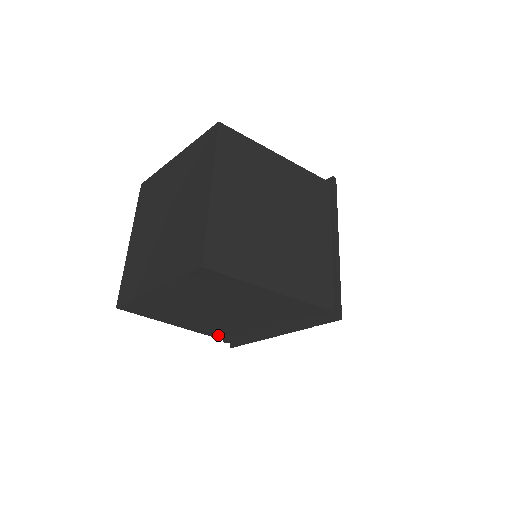
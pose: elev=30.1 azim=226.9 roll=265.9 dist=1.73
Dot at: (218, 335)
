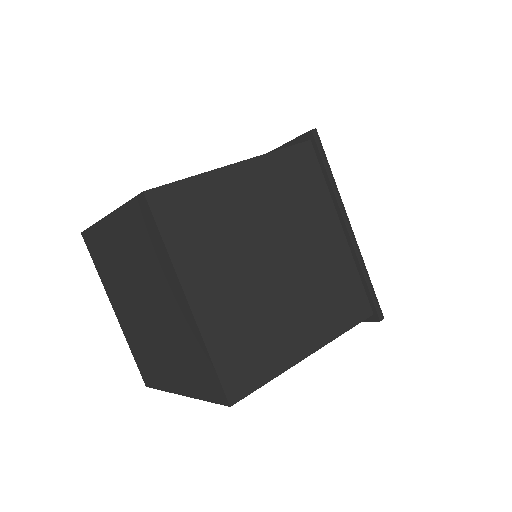
Dot at: occluded
